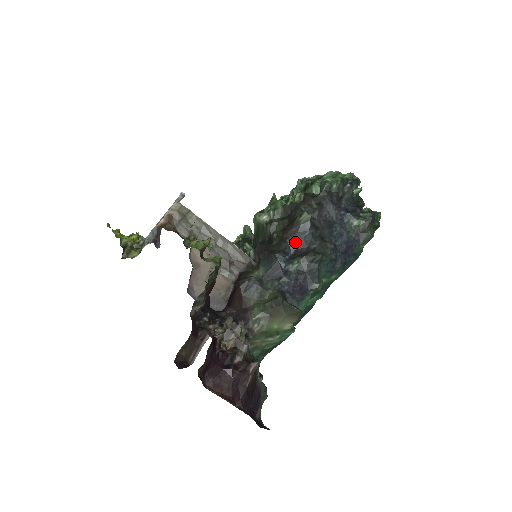
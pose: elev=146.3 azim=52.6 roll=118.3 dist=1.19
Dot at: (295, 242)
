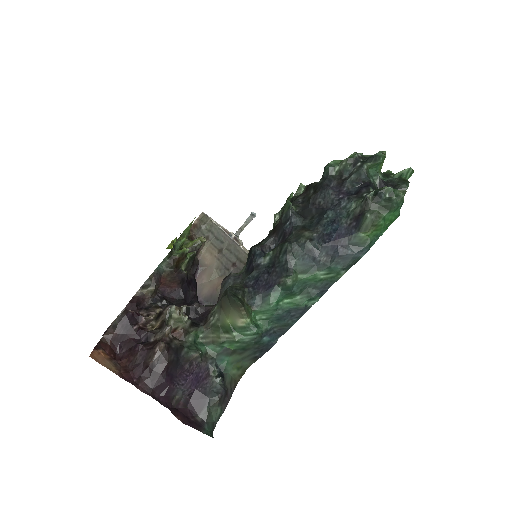
Dot at: (279, 235)
